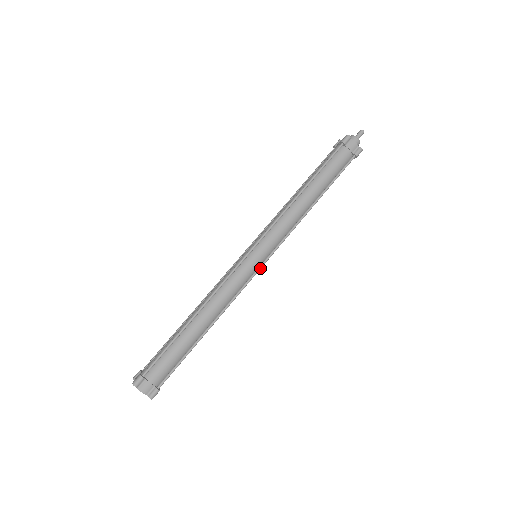
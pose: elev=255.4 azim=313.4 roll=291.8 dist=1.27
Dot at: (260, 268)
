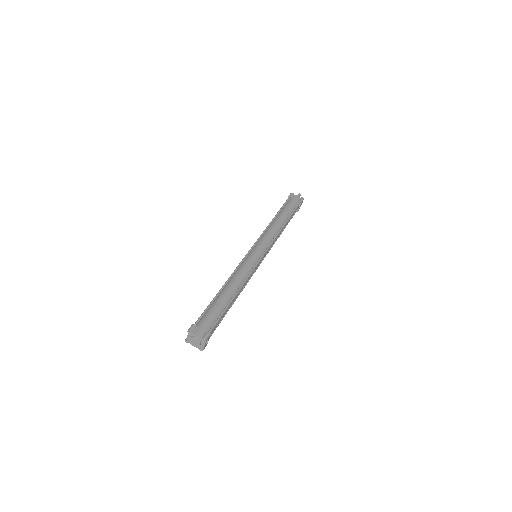
Dot at: (261, 257)
